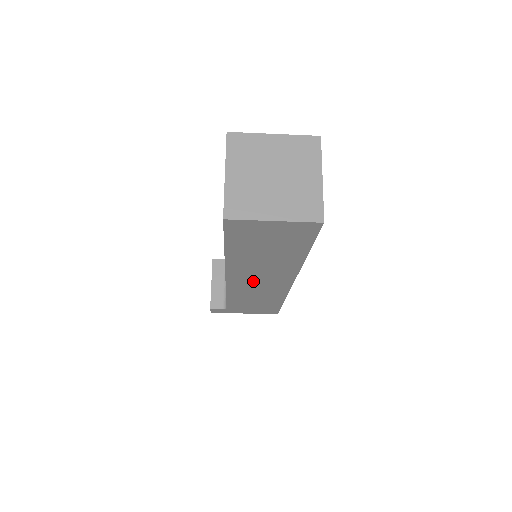
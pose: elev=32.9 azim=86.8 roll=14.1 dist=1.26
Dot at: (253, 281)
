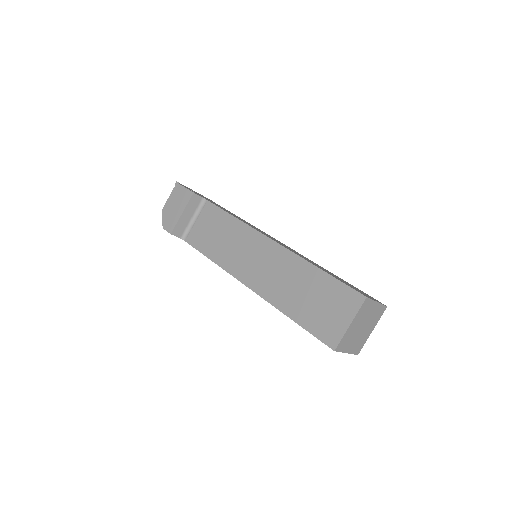
Dot at: occluded
